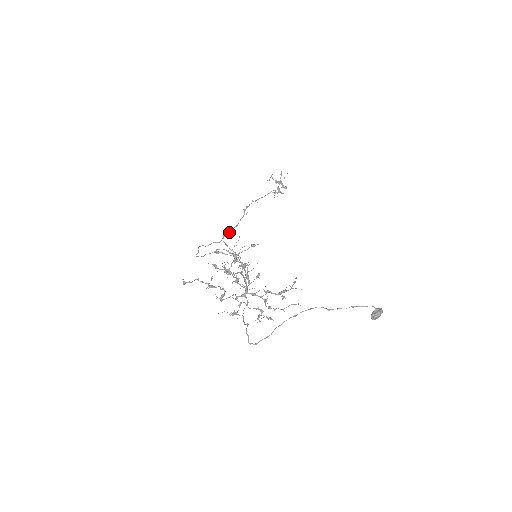
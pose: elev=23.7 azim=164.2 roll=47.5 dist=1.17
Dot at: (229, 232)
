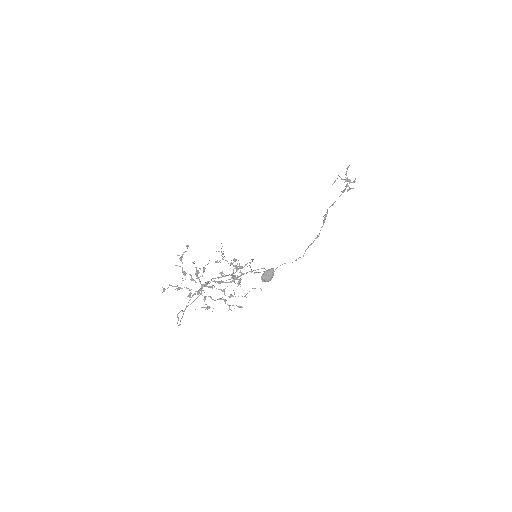
Dot at: (311, 244)
